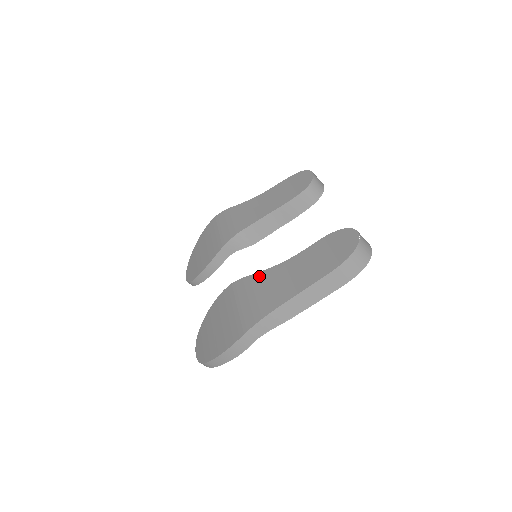
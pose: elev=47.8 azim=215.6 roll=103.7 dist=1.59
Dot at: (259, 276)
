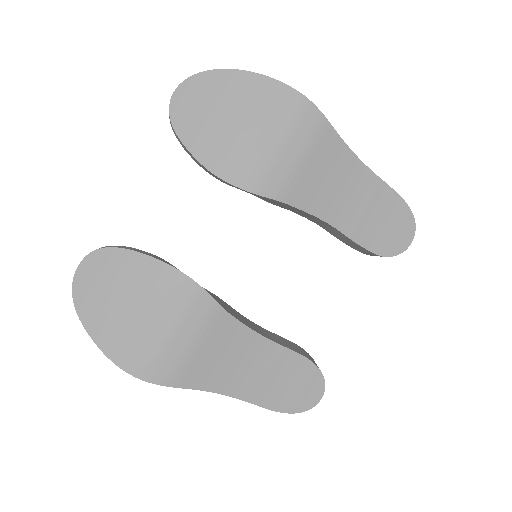
Dot at: (225, 322)
